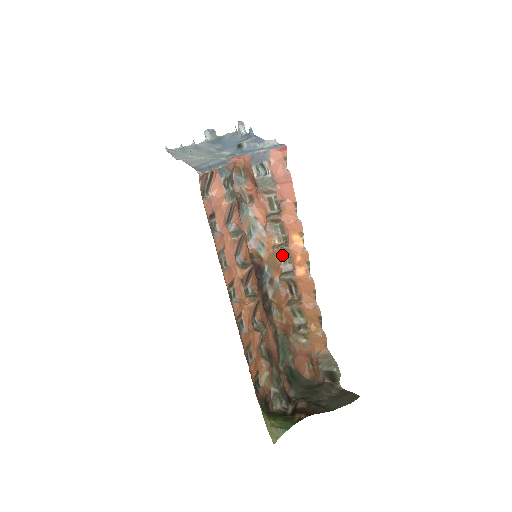
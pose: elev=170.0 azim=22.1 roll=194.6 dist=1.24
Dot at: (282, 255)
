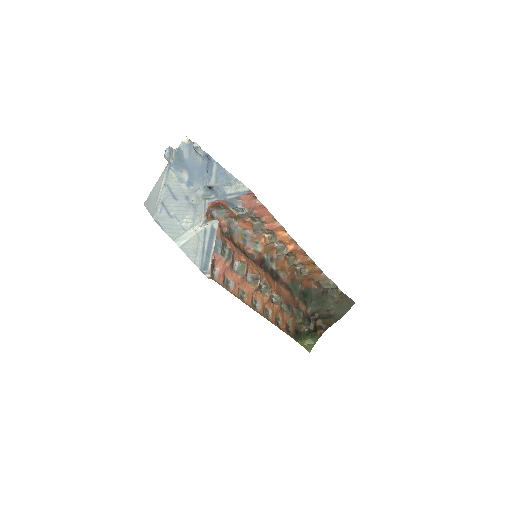
Dot at: occluded
